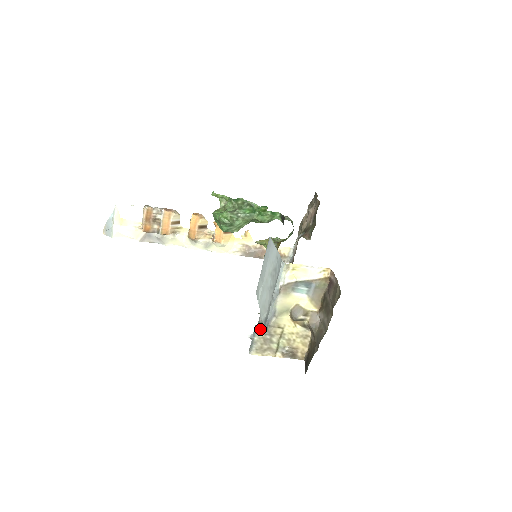
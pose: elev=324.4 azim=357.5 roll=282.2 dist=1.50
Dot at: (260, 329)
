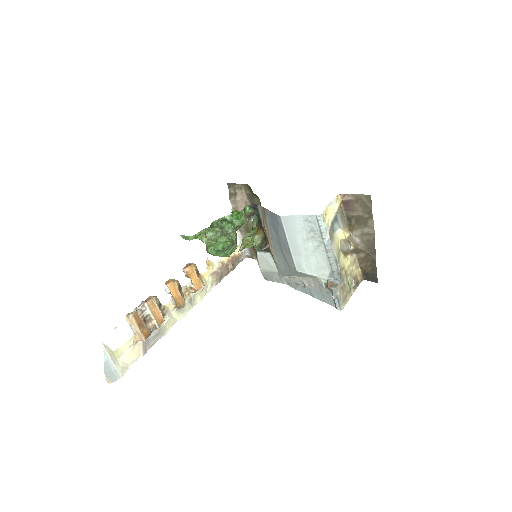
Dot at: (334, 284)
